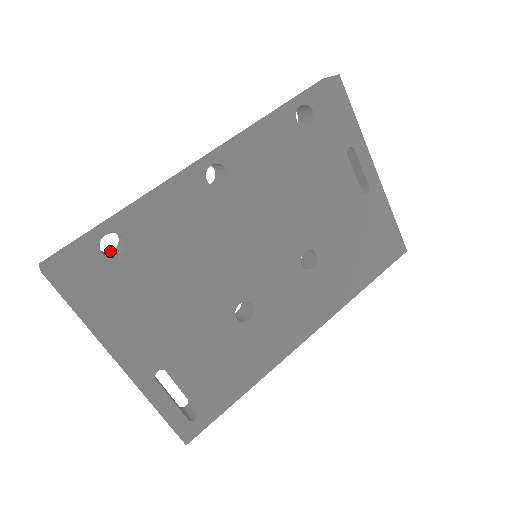
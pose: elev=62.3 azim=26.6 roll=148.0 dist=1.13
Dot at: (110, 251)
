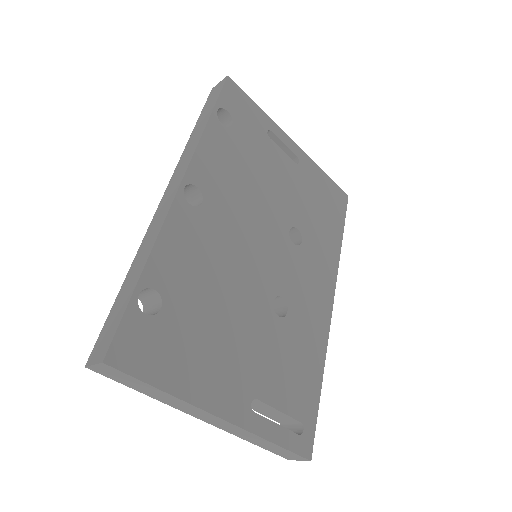
Dot at: occluded
